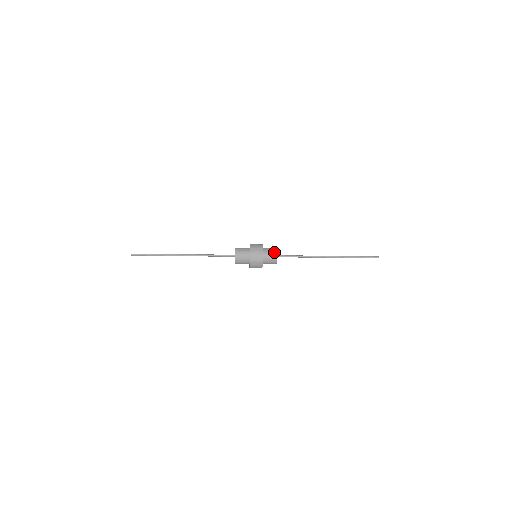
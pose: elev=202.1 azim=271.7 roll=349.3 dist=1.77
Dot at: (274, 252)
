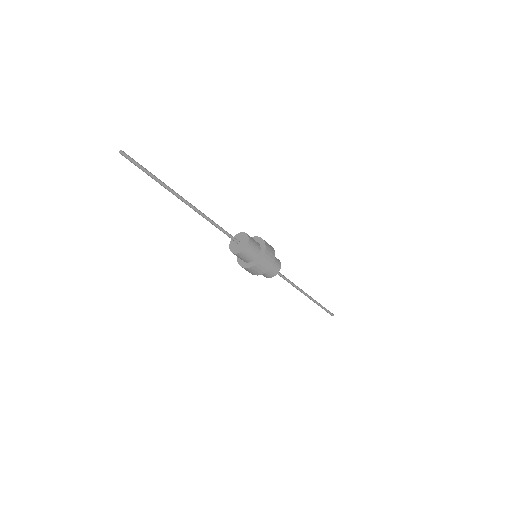
Dot at: occluded
